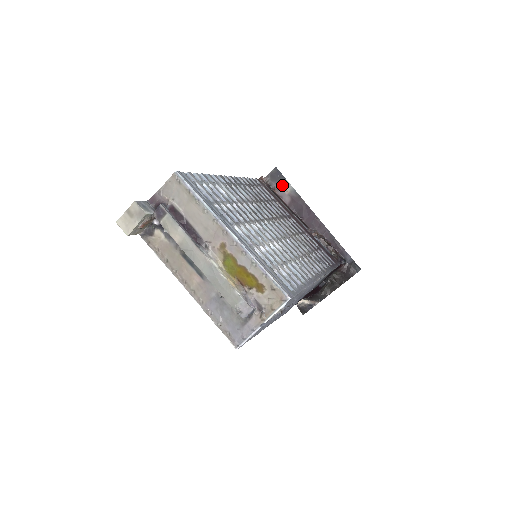
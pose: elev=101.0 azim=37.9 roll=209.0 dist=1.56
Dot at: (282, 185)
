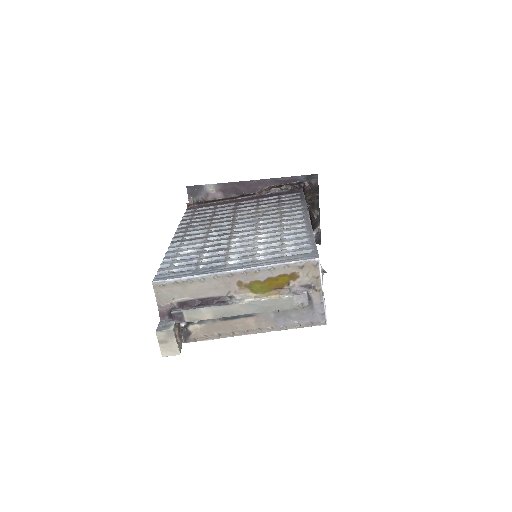
Dot at: (205, 191)
